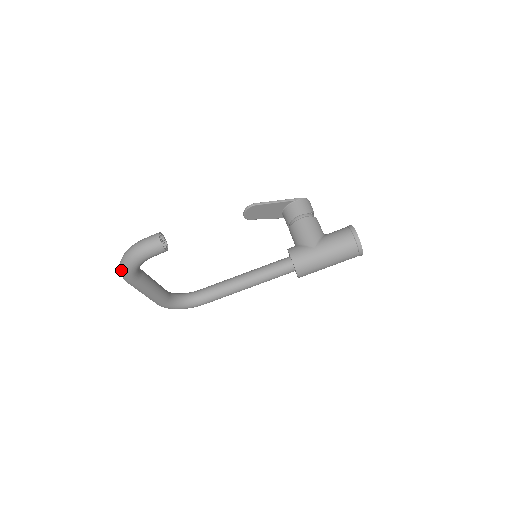
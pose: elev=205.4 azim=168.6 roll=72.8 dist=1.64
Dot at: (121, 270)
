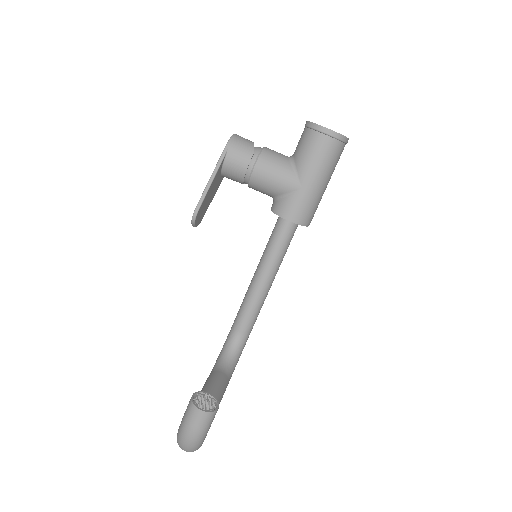
Dot at: occluded
